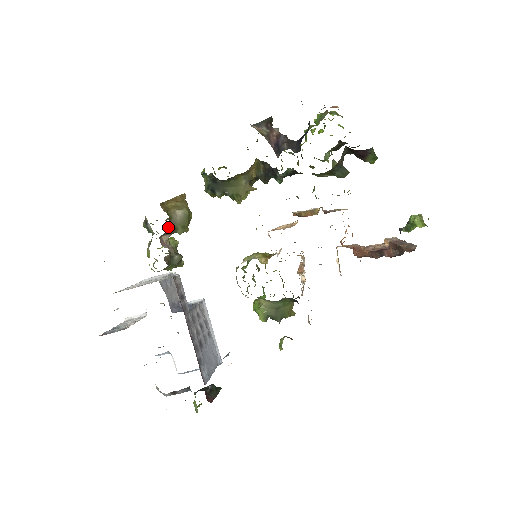
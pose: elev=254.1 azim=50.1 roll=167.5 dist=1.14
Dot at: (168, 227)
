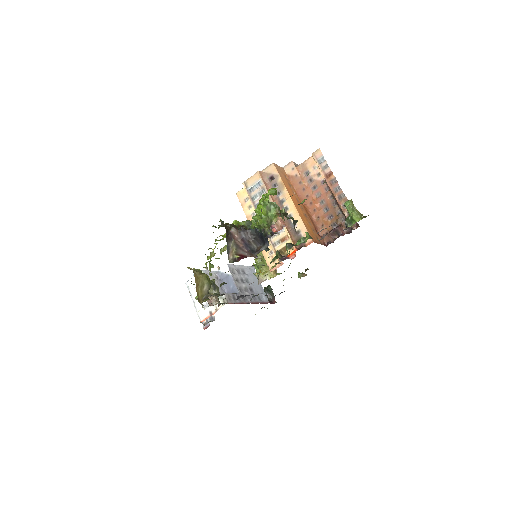
Dot at: occluded
